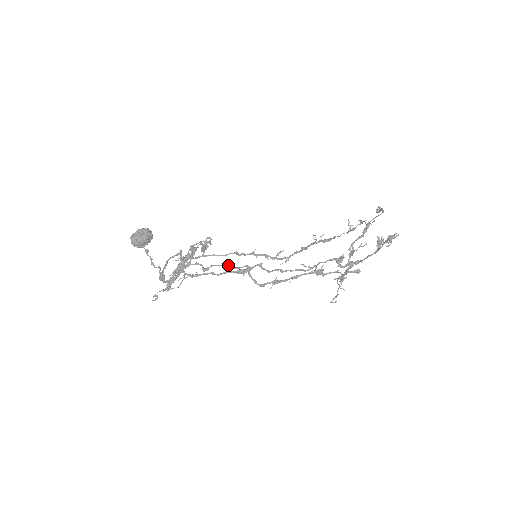
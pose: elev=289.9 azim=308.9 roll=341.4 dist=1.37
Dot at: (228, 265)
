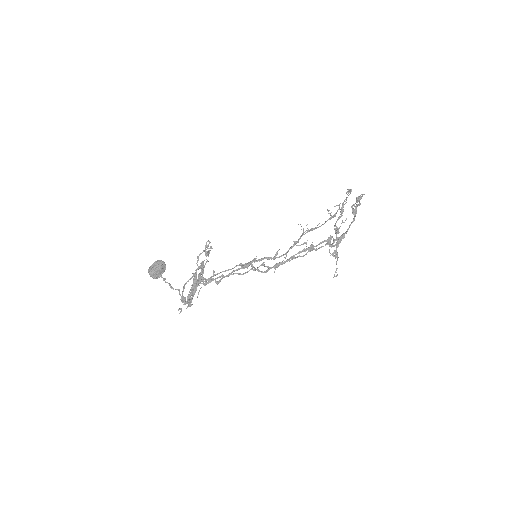
Dot at: (236, 273)
